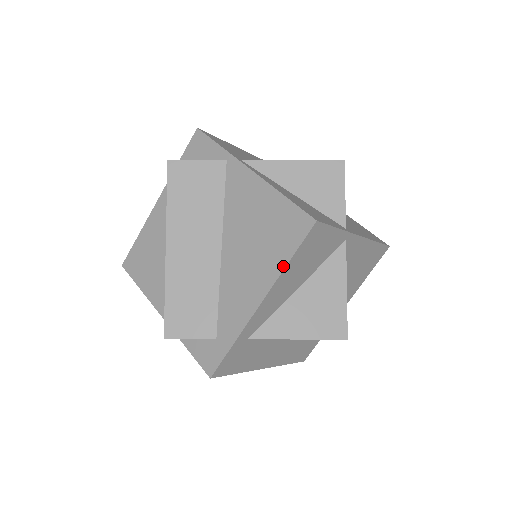
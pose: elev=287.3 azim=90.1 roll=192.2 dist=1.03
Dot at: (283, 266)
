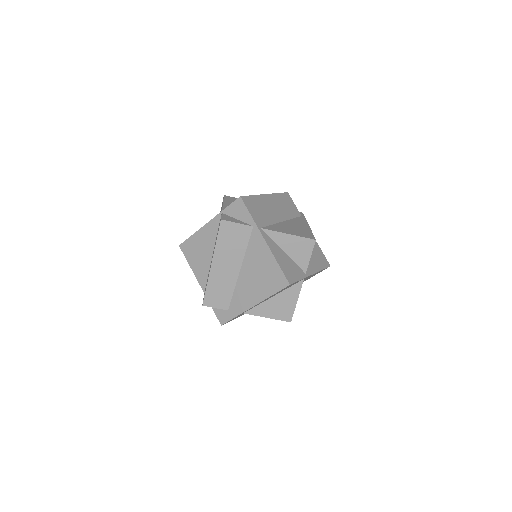
Dot at: (269, 296)
